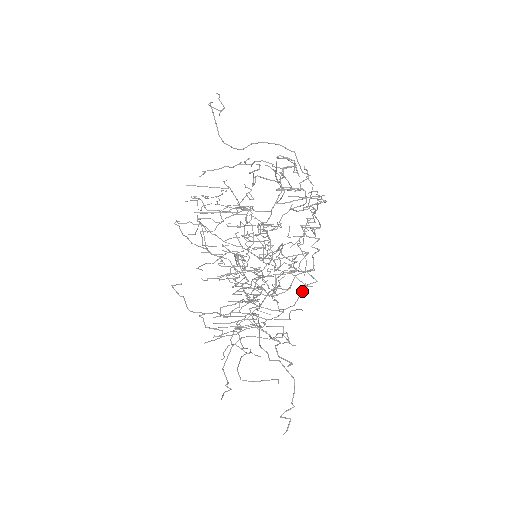
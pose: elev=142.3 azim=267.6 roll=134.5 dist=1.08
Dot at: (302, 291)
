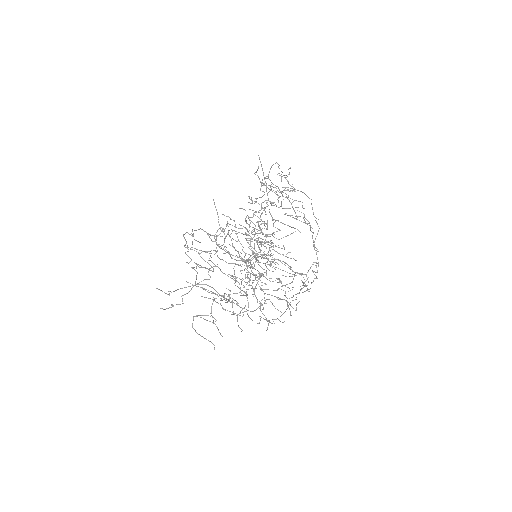
Dot at: occluded
